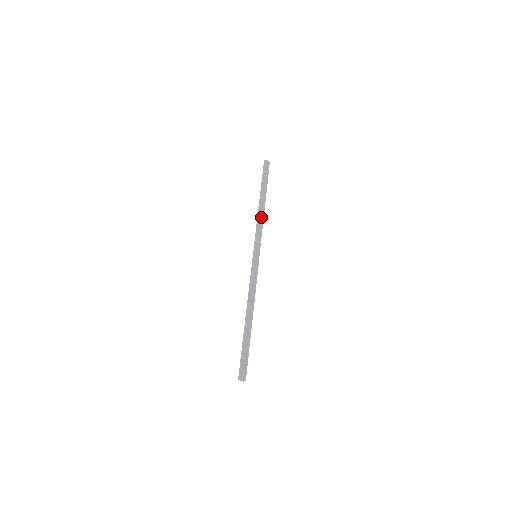
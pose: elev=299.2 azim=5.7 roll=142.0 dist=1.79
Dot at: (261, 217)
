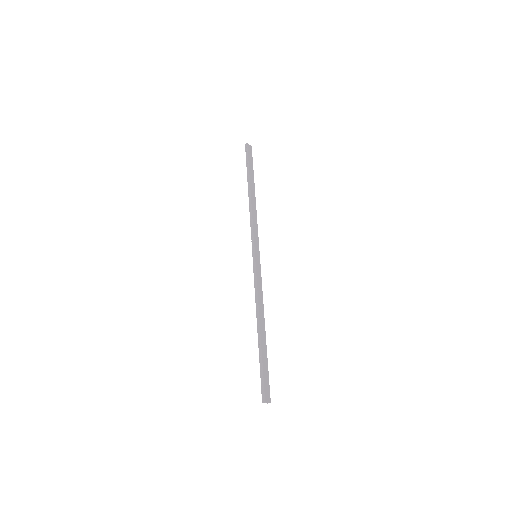
Dot at: (253, 210)
